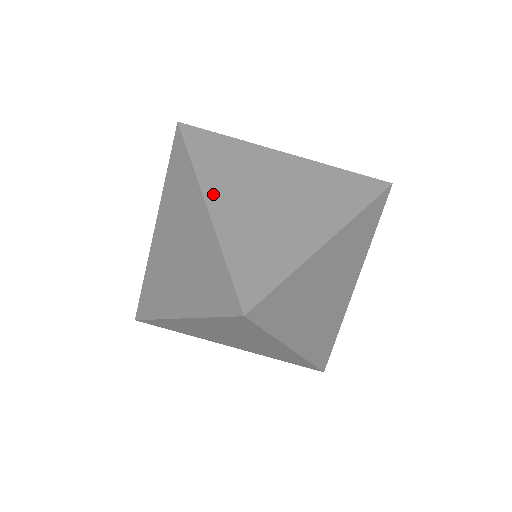
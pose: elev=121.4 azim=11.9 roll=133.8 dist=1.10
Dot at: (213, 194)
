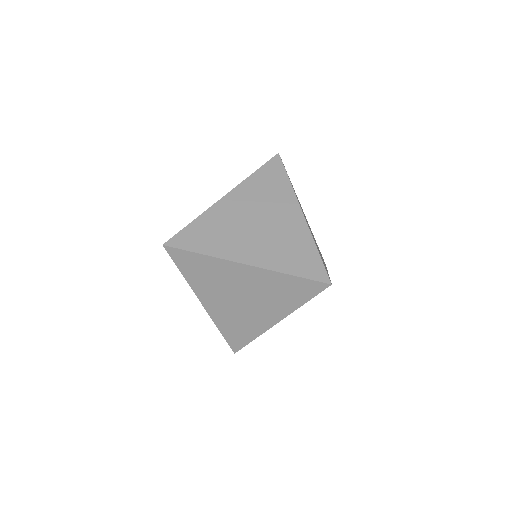
Dot at: (240, 256)
